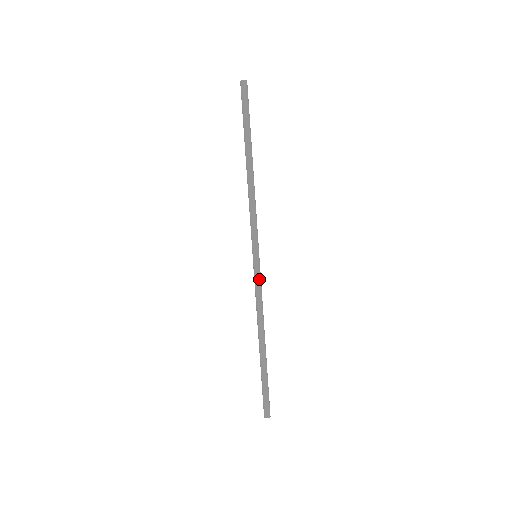
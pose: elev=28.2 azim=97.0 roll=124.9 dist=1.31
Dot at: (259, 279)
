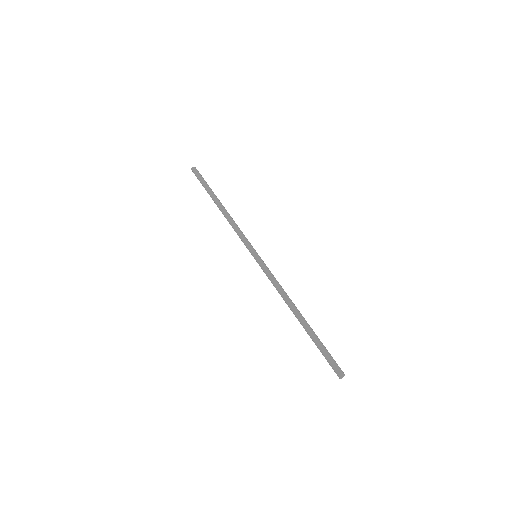
Dot at: (266, 269)
